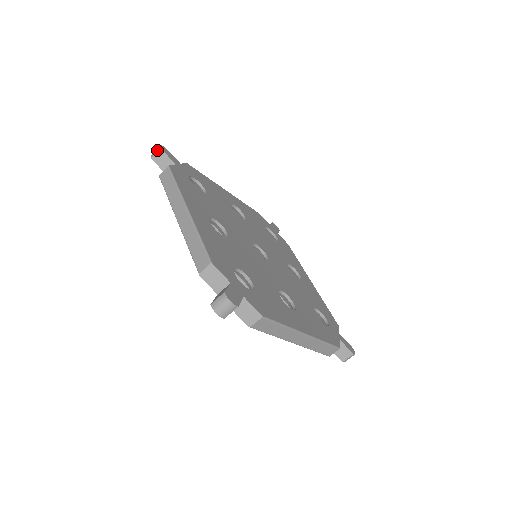
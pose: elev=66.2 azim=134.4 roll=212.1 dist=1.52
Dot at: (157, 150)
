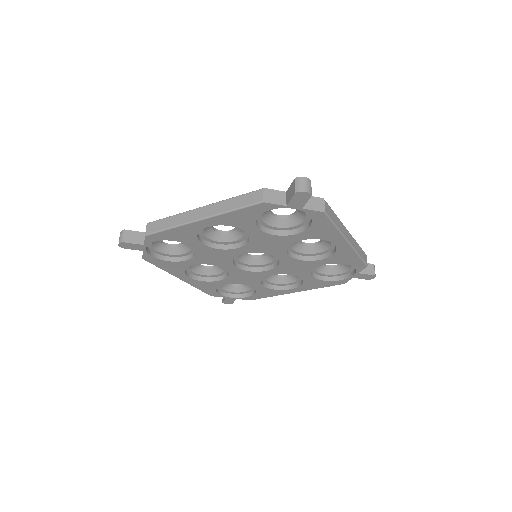
Dot at: (122, 234)
